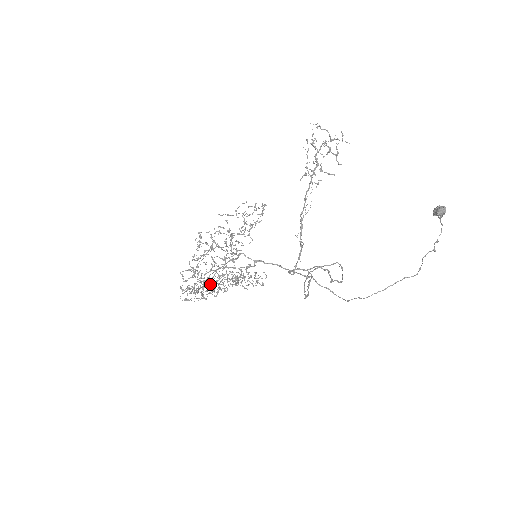
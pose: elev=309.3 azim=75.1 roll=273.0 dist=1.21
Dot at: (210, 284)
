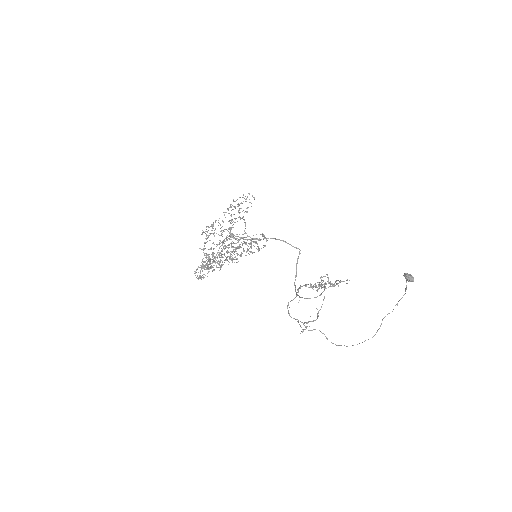
Dot at: (217, 263)
